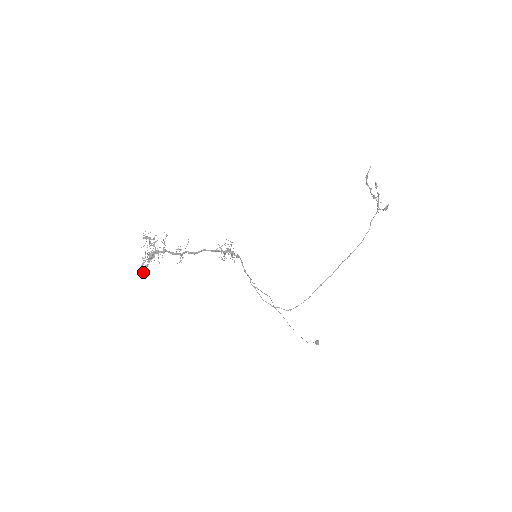
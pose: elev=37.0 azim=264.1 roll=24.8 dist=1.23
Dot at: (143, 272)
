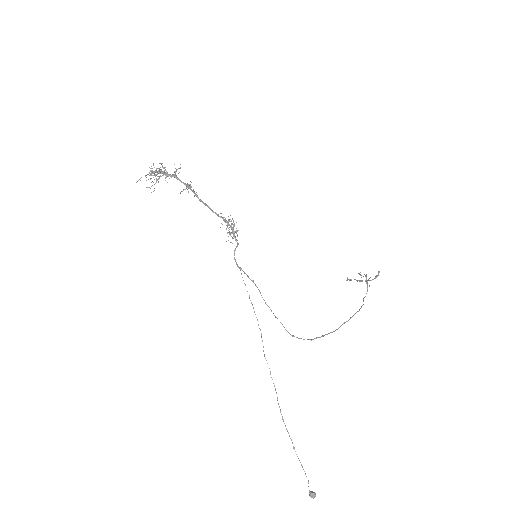
Dot at: occluded
